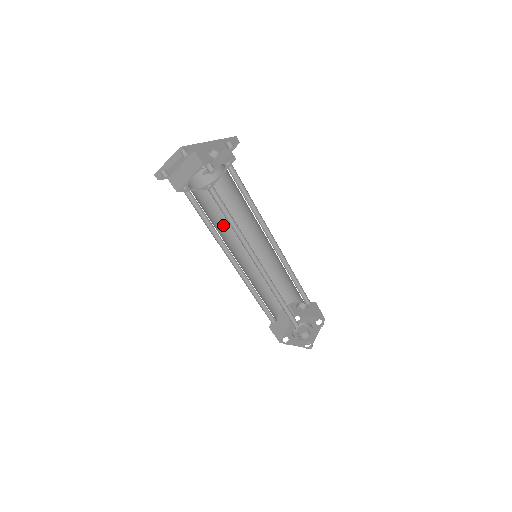
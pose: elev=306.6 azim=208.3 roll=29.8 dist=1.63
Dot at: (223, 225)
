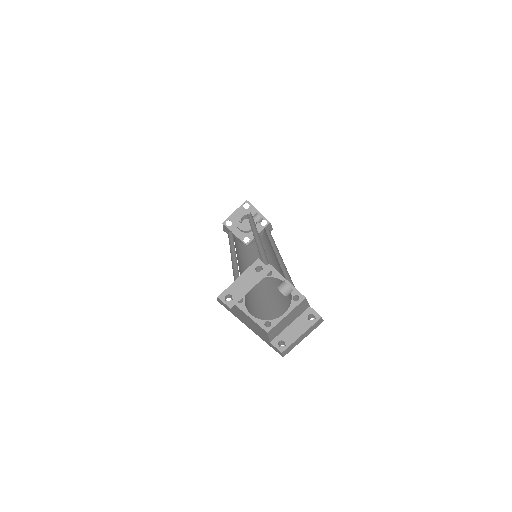
Dot at: occluded
